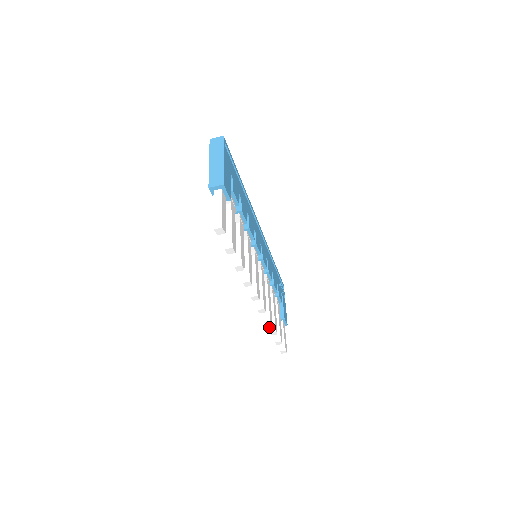
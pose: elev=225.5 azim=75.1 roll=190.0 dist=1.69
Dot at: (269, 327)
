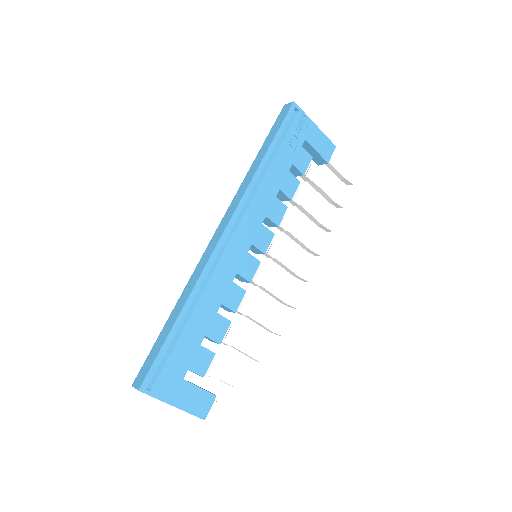
Dot at: occluded
